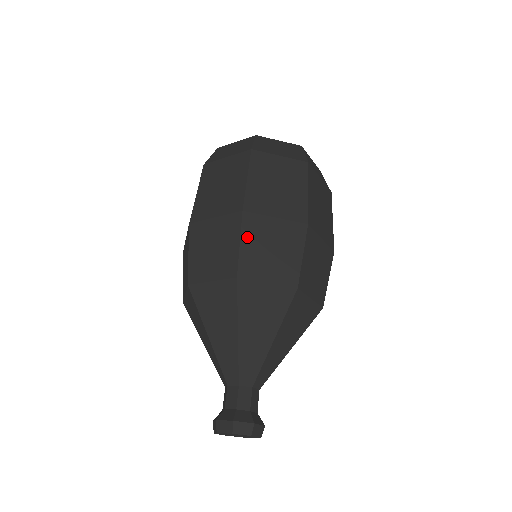
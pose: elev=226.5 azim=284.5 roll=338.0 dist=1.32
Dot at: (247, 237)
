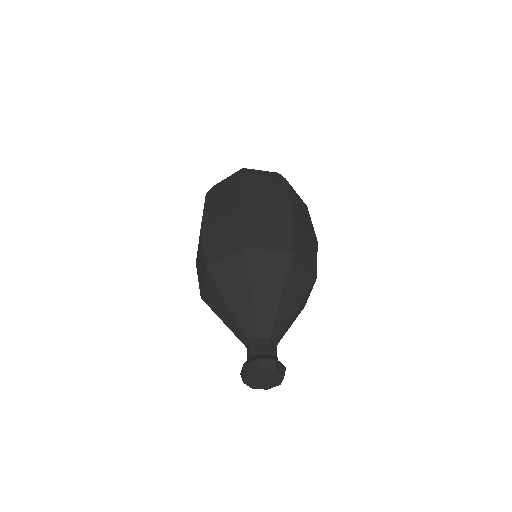
Dot at: (206, 241)
